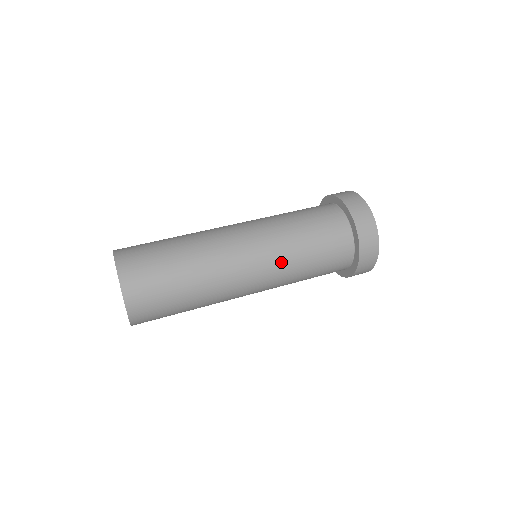
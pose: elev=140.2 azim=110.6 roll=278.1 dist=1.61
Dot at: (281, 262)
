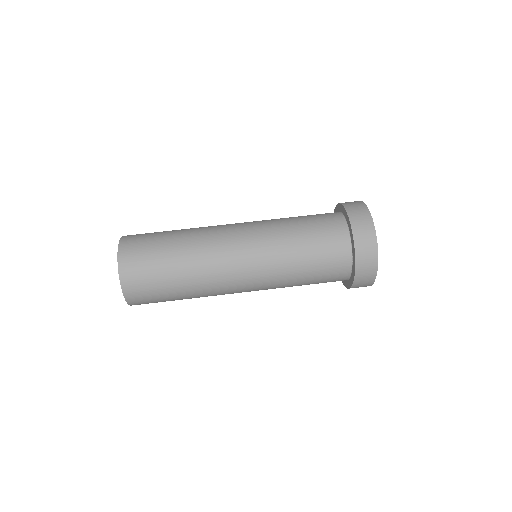
Dot at: (273, 285)
